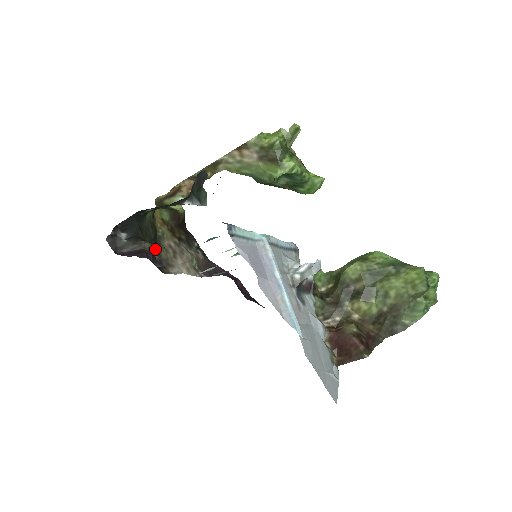
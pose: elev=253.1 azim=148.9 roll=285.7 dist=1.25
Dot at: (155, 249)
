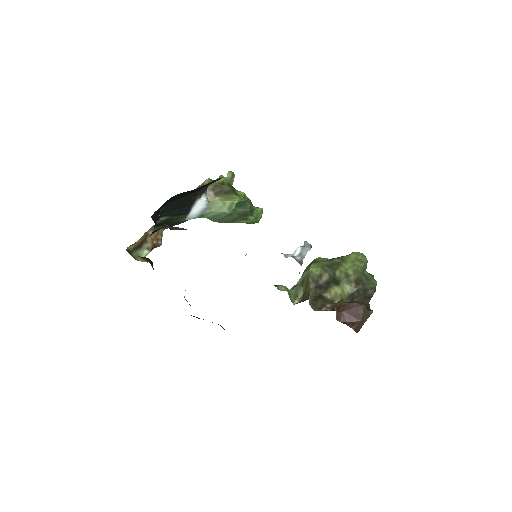
Dot at: occluded
